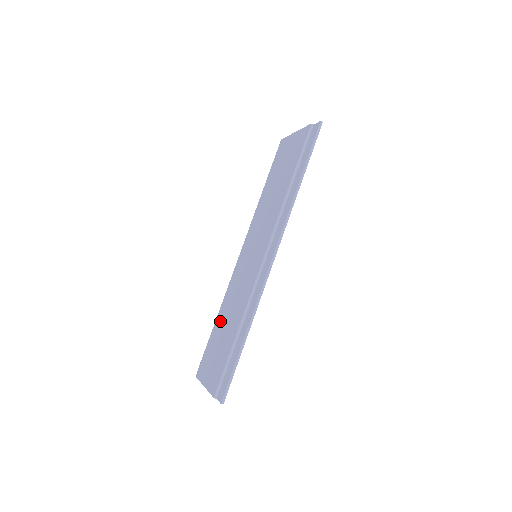
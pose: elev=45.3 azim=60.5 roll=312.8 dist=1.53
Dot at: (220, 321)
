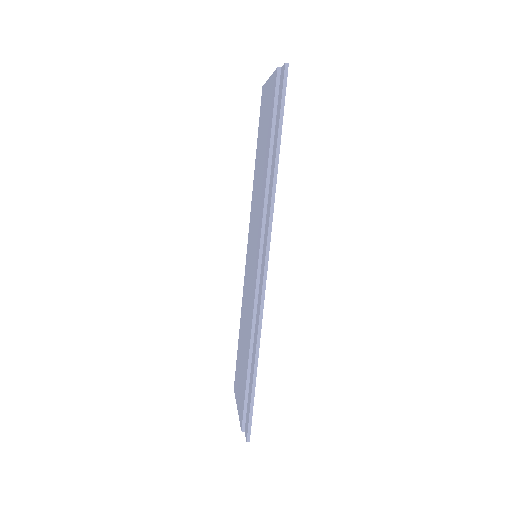
Dot at: (241, 331)
